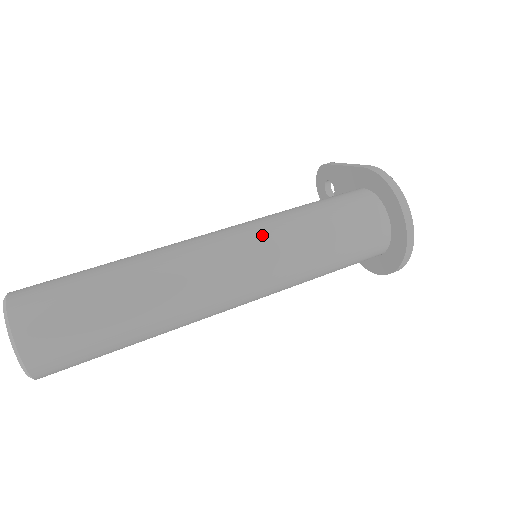
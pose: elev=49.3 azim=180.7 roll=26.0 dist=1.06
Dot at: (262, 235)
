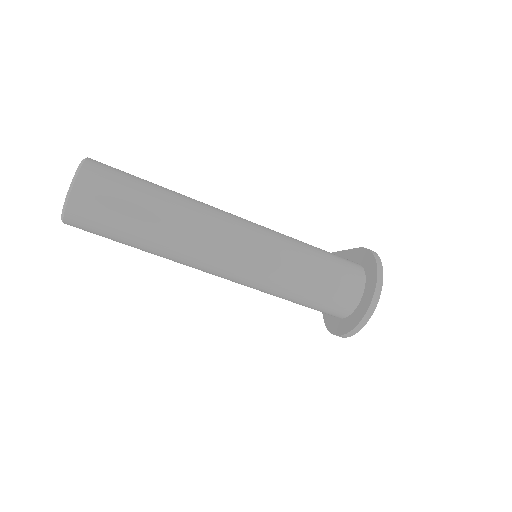
Dot at: (270, 232)
